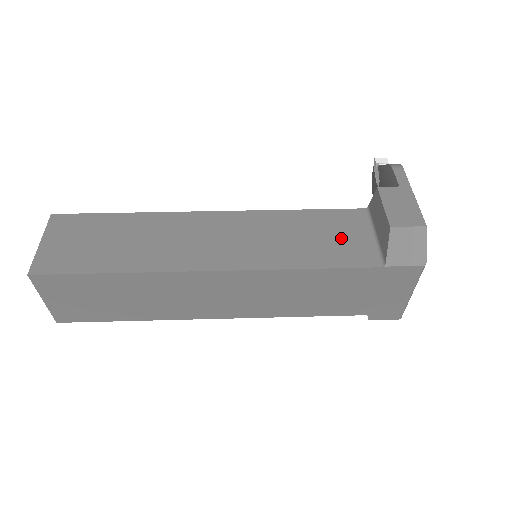
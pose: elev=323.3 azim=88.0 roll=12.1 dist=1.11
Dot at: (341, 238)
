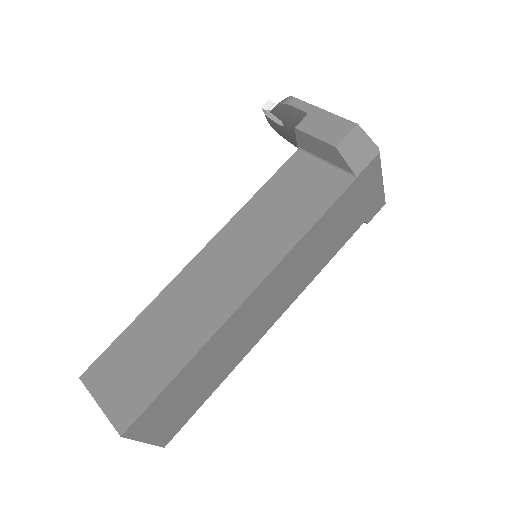
Dot at: (306, 186)
